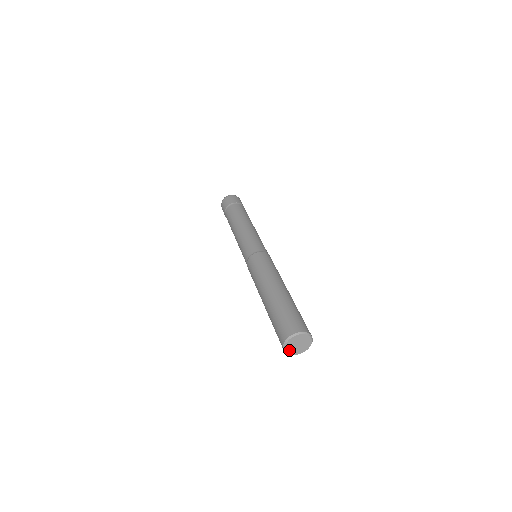
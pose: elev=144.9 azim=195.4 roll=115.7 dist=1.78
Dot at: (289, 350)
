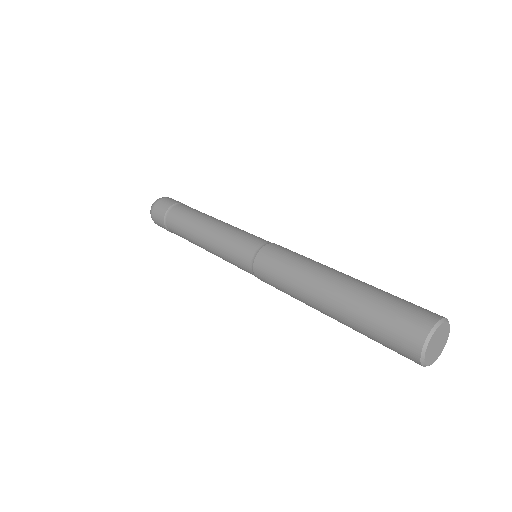
Dot at: (429, 345)
